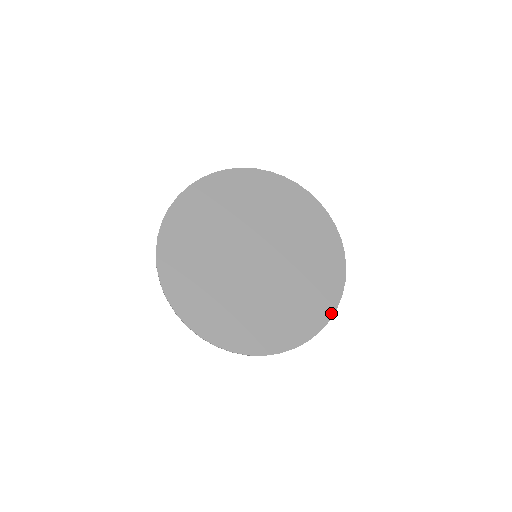
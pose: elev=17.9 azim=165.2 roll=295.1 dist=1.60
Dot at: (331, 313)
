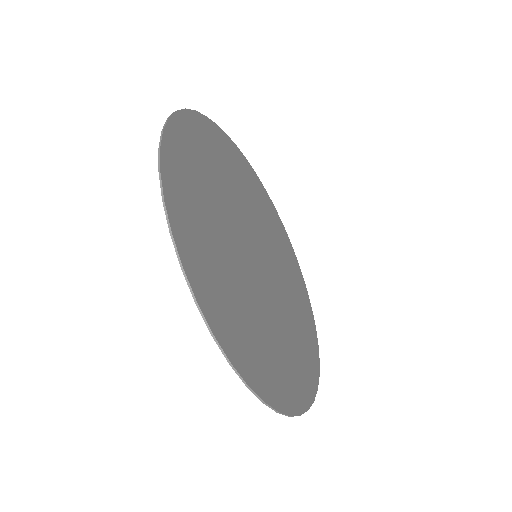
Dot at: (284, 408)
